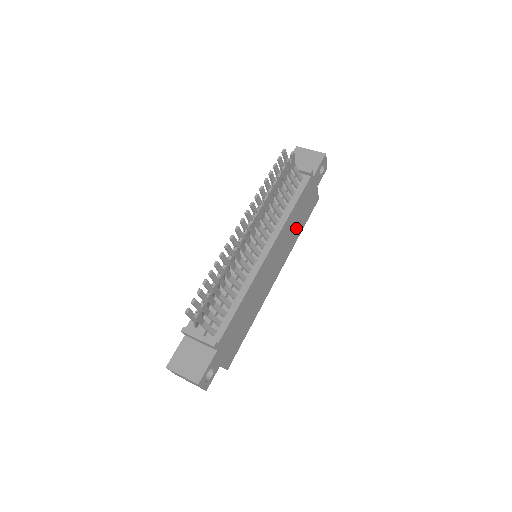
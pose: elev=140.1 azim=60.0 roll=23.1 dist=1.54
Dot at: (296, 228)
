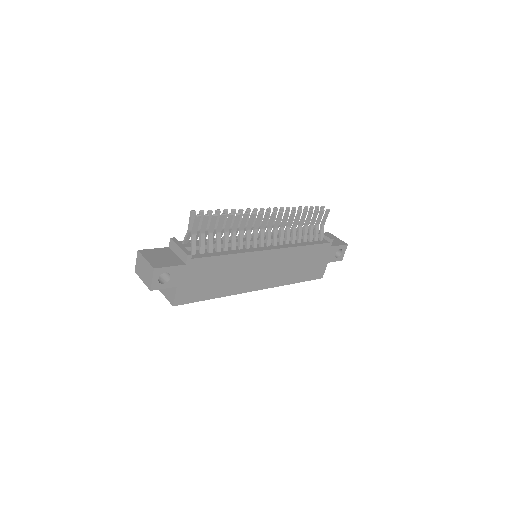
Dot at: (296, 271)
